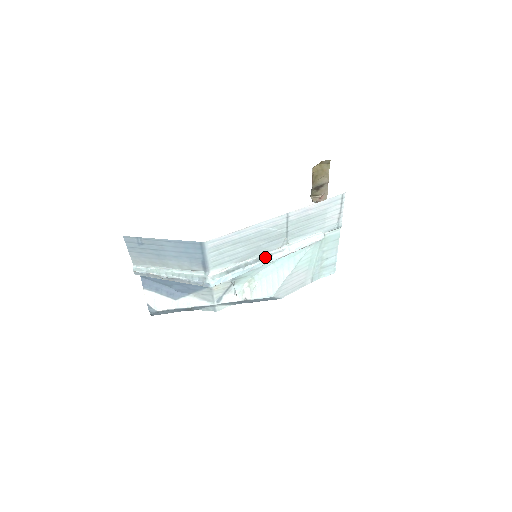
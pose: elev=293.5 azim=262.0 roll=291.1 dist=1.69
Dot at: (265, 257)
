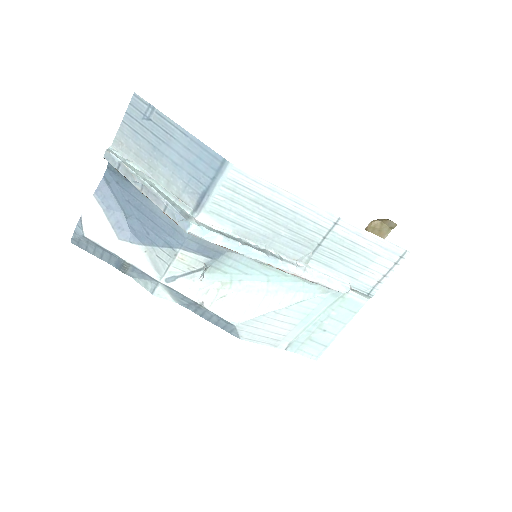
Dot at: (273, 255)
